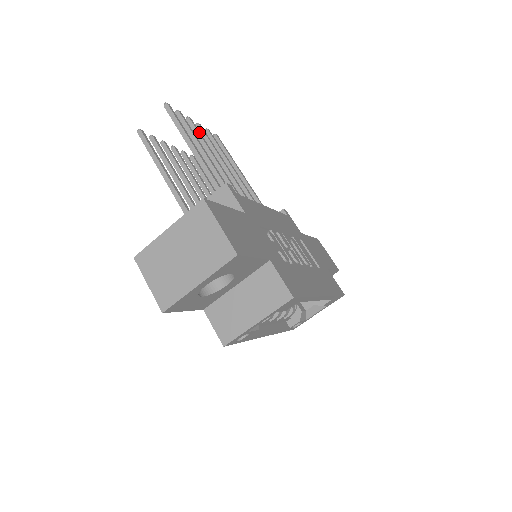
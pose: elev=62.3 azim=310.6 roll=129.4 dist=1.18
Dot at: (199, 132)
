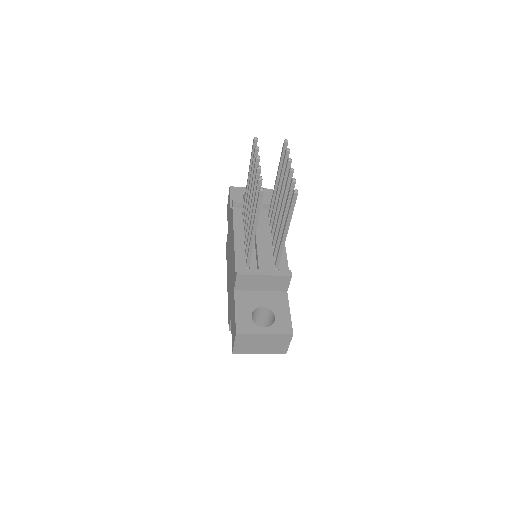
Dot at: occluded
